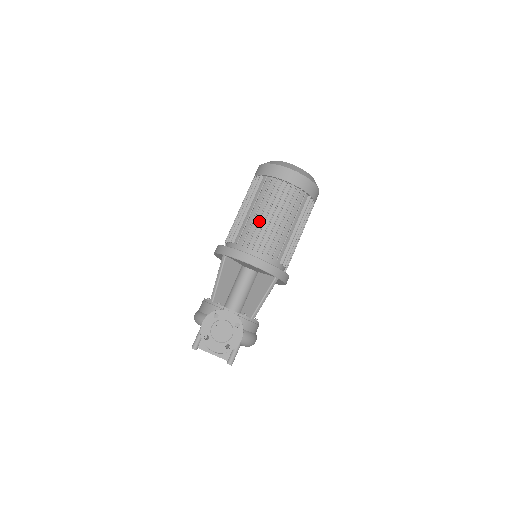
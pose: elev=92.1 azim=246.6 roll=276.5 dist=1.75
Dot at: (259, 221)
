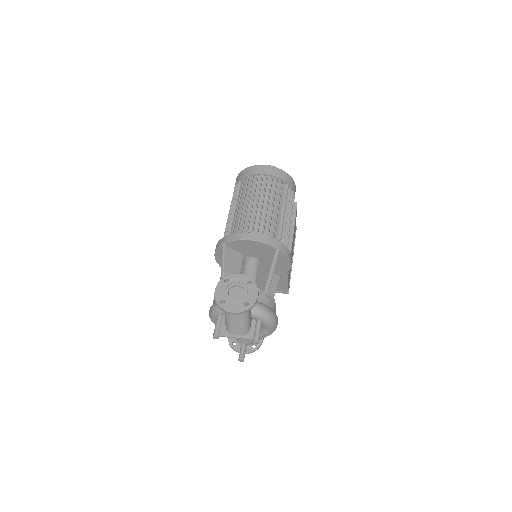
Dot at: (247, 209)
